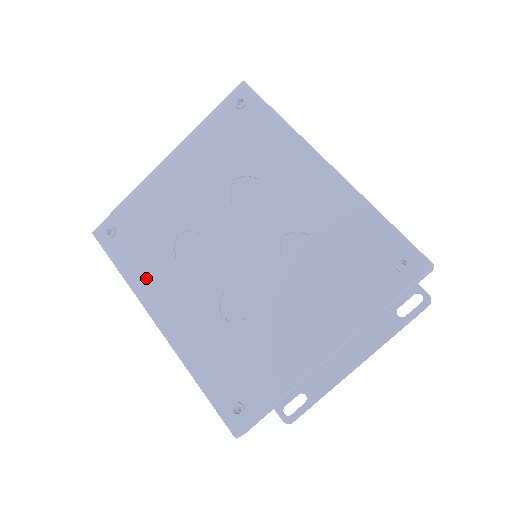
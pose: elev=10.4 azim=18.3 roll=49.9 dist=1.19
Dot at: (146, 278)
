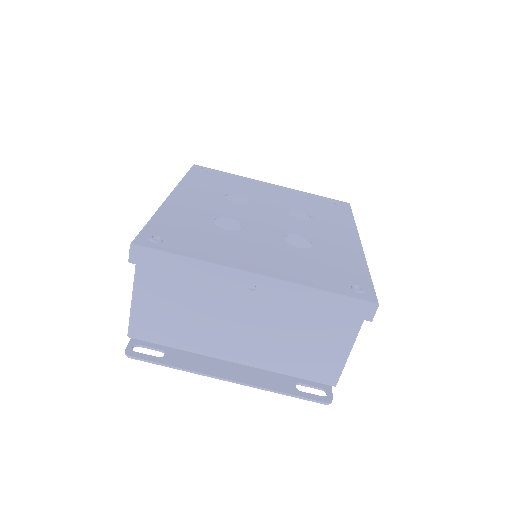
Dot at: (195, 186)
